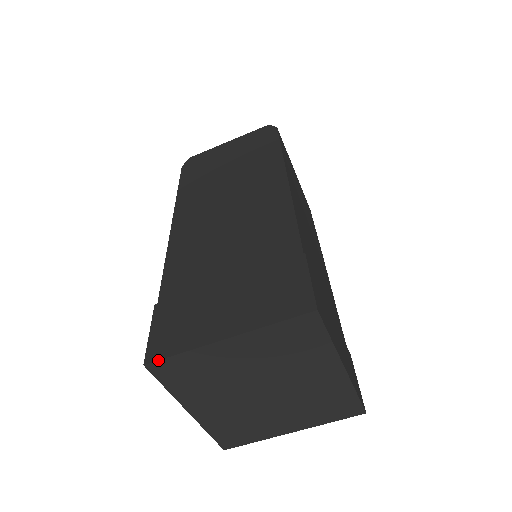
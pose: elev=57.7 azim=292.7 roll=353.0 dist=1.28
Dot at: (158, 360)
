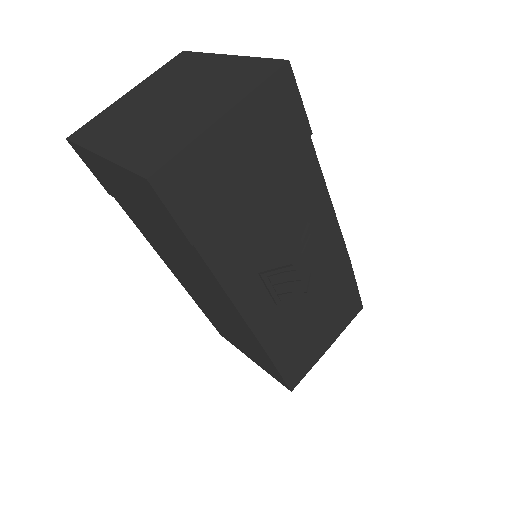
Dot at: (78, 130)
